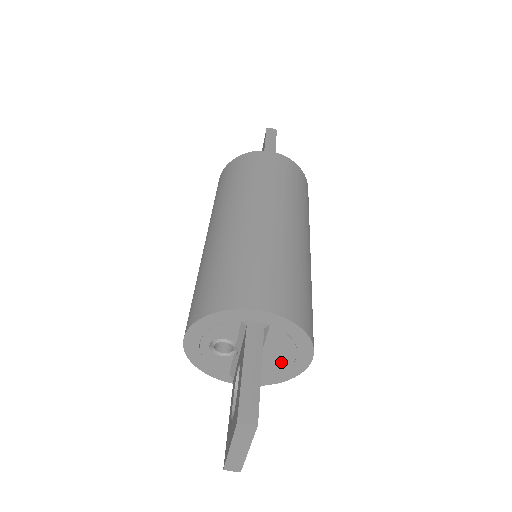
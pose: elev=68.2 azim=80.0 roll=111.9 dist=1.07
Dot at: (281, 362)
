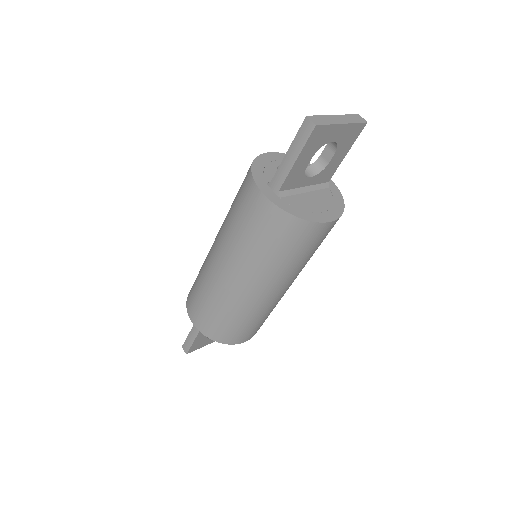
Dot at: (311, 206)
